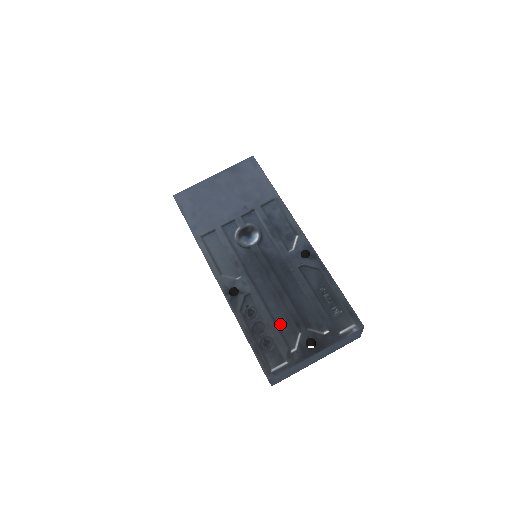
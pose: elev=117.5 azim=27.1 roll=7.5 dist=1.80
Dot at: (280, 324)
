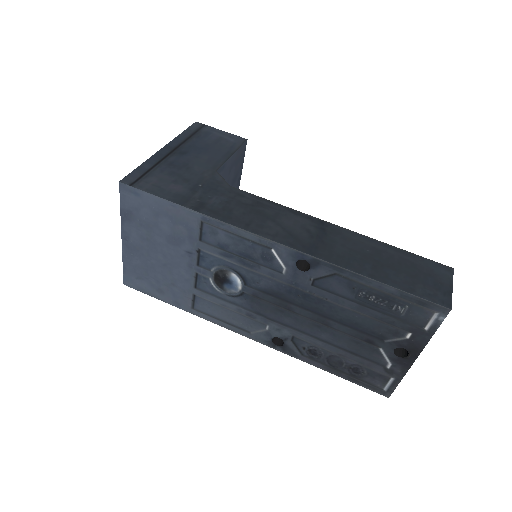
Dot at: (351, 350)
